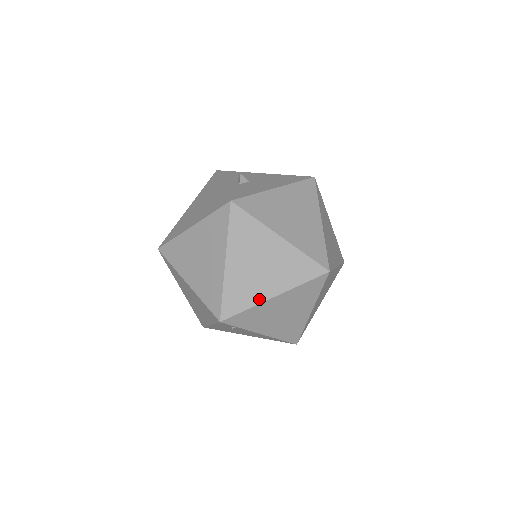
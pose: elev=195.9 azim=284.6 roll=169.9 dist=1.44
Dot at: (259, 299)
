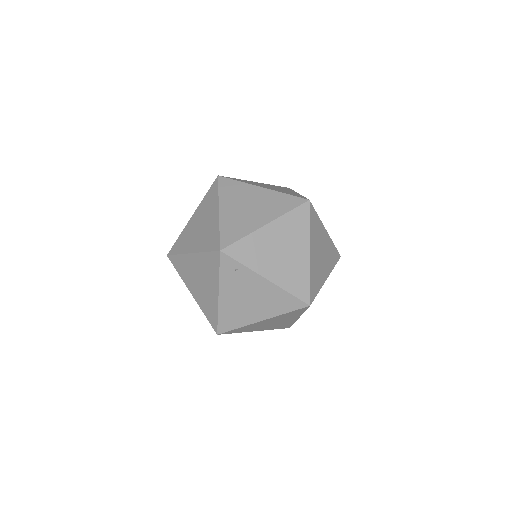
Dot at: (253, 228)
